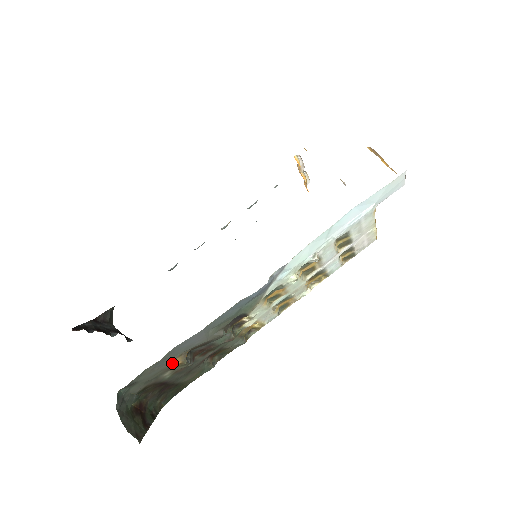
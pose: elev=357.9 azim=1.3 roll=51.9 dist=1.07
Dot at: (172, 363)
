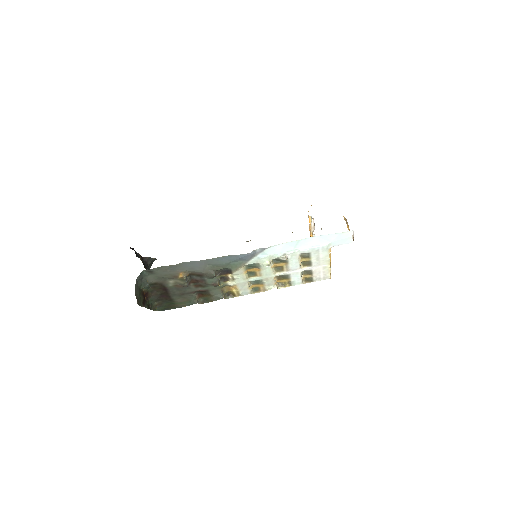
Dot at: (178, 274)
